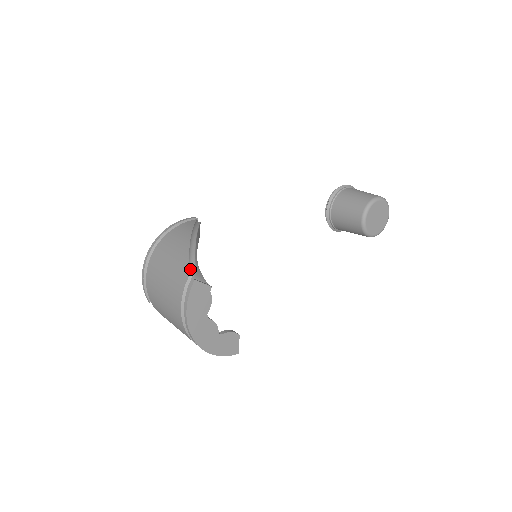
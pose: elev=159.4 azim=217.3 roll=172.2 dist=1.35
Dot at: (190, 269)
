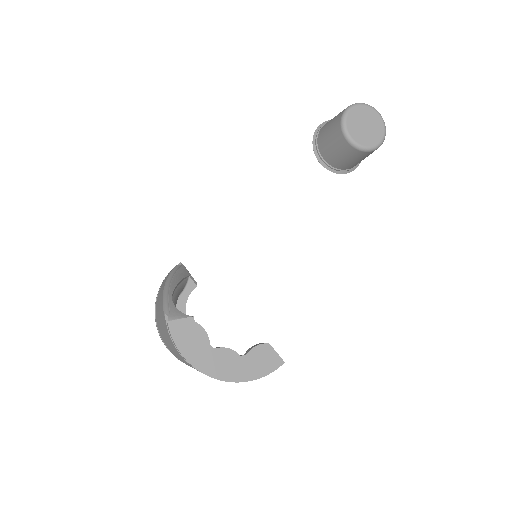
Dot at: (165, 314)
